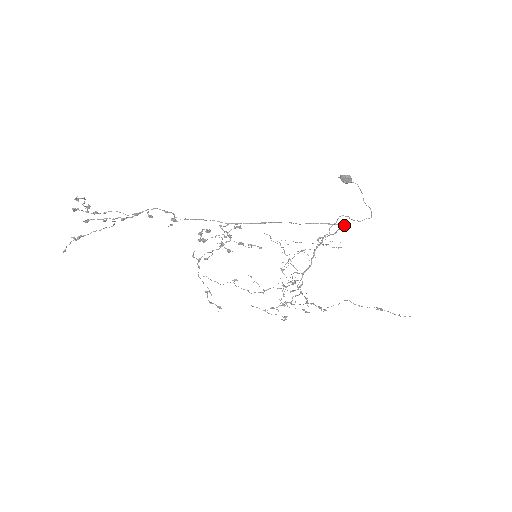
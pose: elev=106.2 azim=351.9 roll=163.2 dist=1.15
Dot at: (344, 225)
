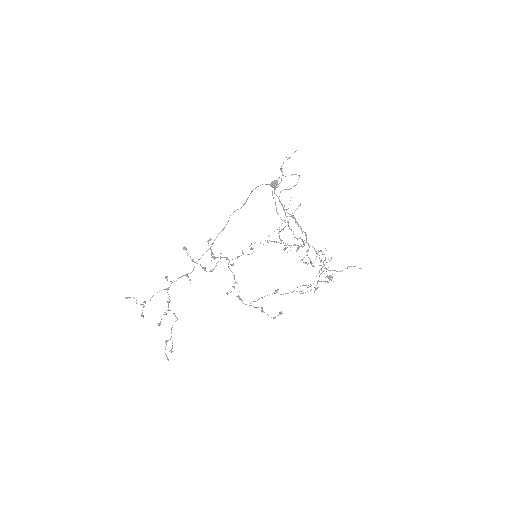
Dot at: (262, 184)
